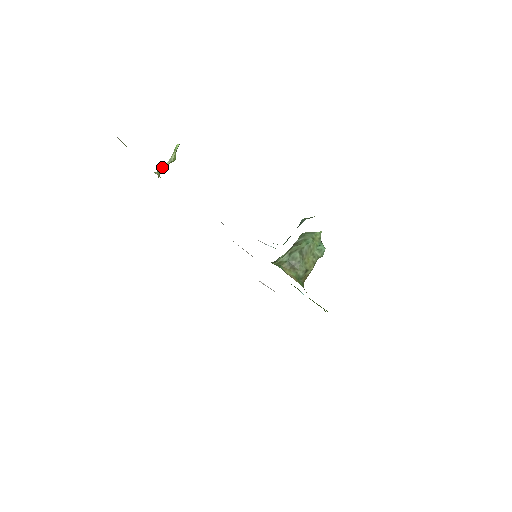
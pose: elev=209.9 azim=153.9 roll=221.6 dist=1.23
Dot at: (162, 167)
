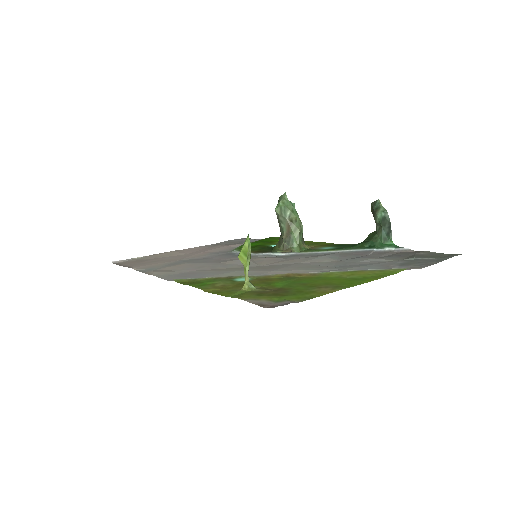
Dot at: occluded
